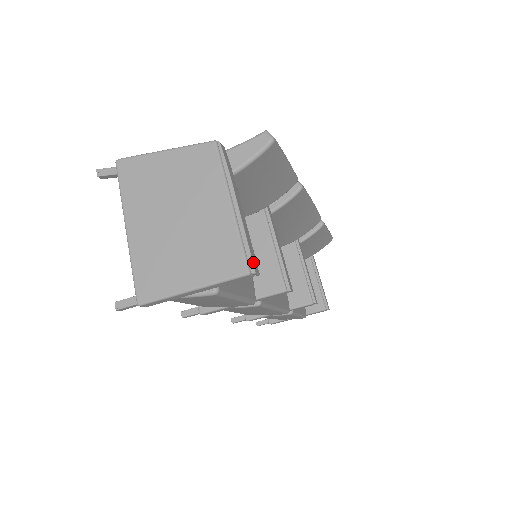
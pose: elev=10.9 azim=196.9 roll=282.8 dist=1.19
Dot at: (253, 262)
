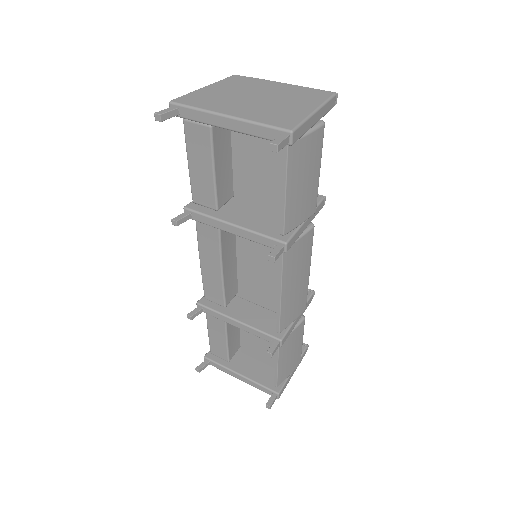
Dot at: (329, 92)
